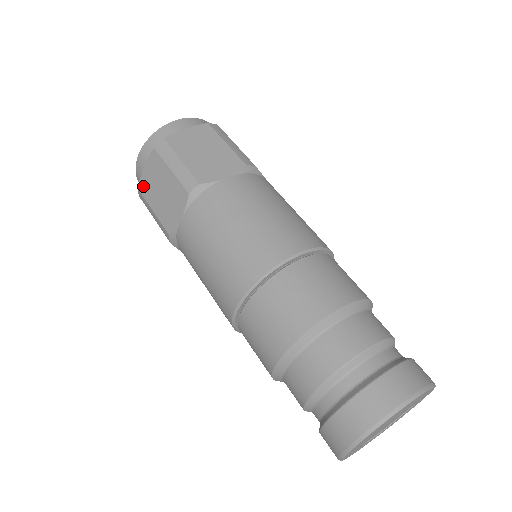
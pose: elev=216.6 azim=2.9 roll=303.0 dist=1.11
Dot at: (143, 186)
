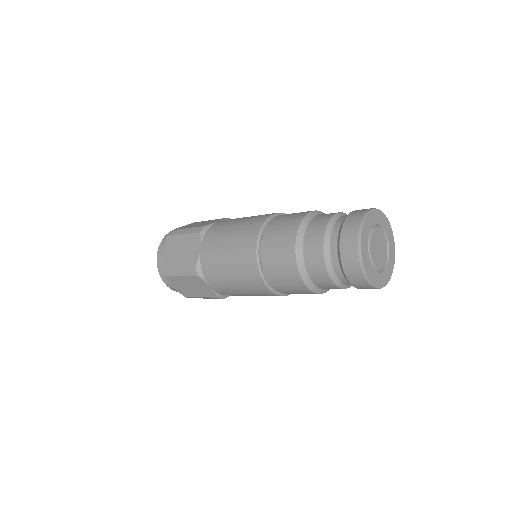
Dot at: (167, 262)
